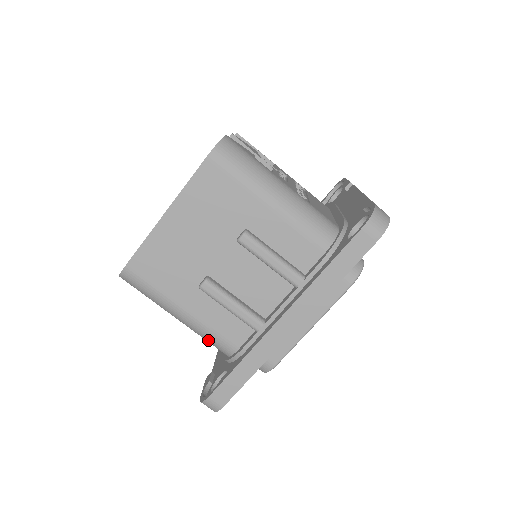
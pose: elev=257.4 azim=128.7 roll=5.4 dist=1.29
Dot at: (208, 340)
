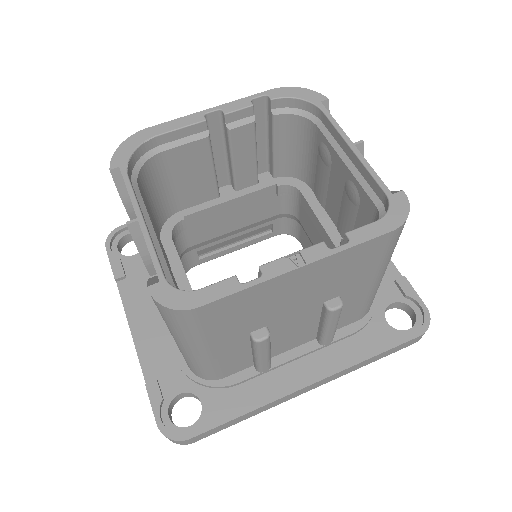
Dot at: (197, 368)
